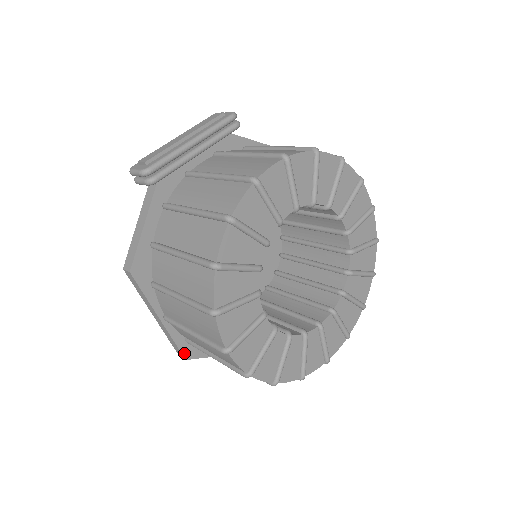
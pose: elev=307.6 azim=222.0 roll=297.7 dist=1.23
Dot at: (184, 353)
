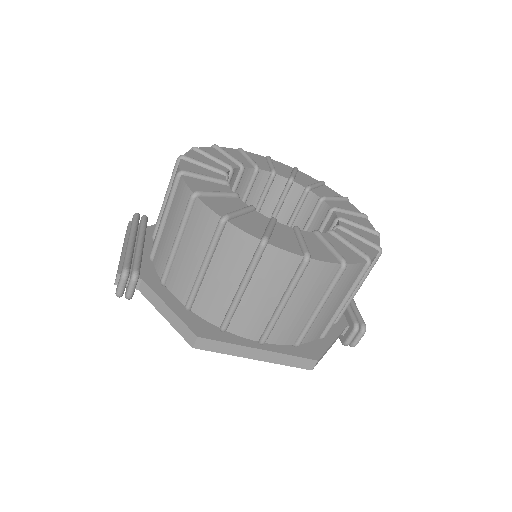
Dot at: (310, 358)
